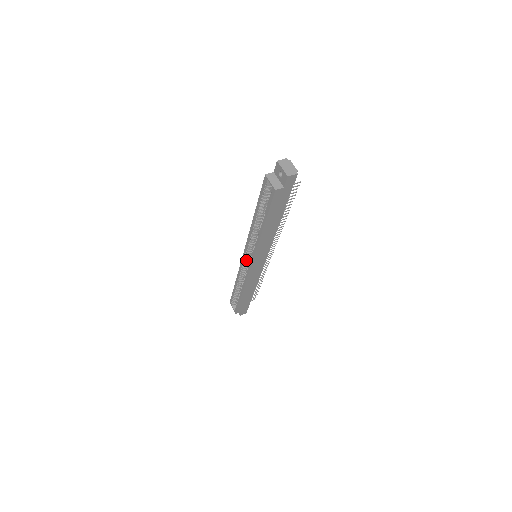
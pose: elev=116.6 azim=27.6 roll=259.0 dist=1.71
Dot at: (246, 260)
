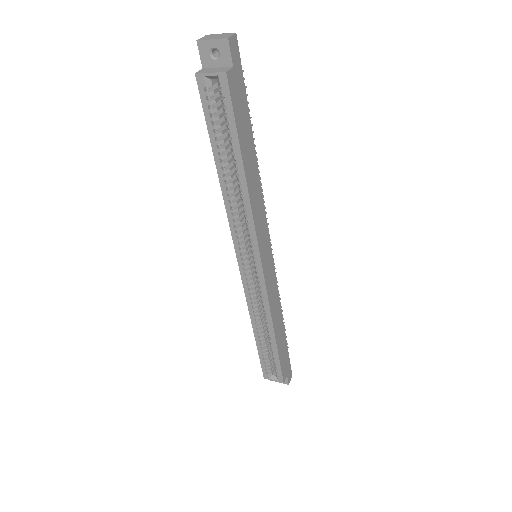
Dot at: (248, 272)
